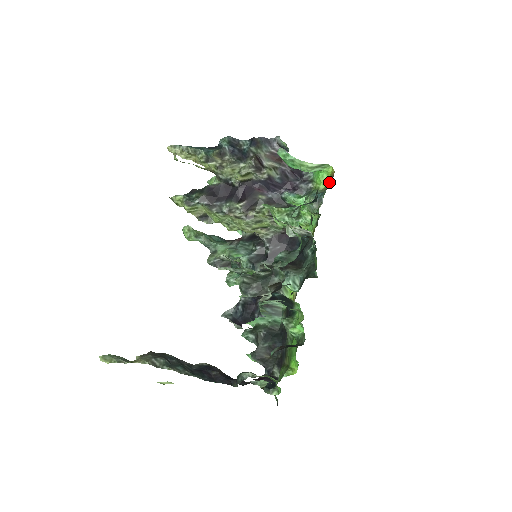
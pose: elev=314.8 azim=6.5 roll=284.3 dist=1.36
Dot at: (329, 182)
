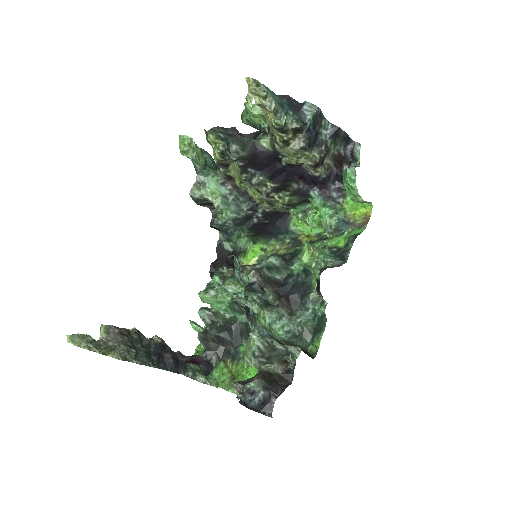
Dot at: (359, 218)
